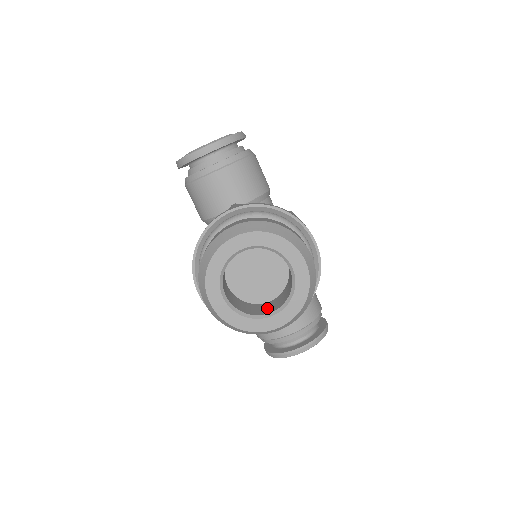
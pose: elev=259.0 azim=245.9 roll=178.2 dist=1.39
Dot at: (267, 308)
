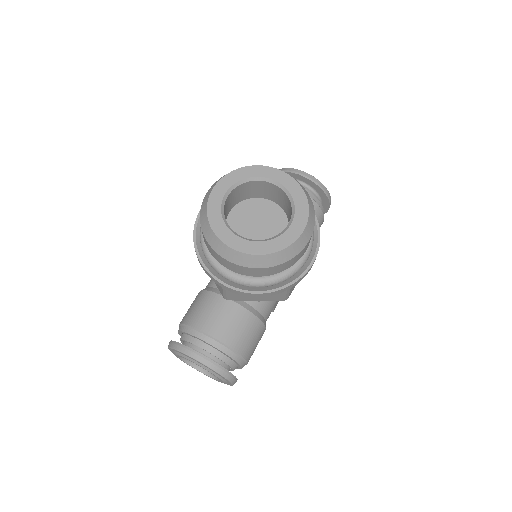
Dot at: occluded
